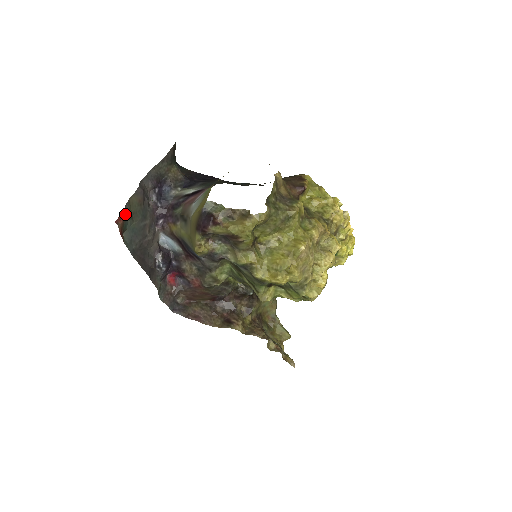
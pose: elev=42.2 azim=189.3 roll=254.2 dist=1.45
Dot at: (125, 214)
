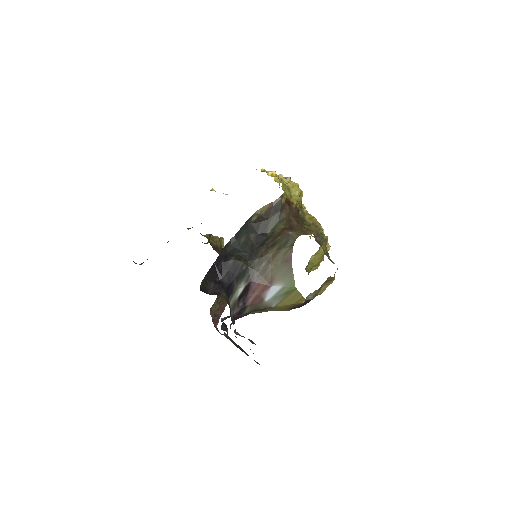
Dot at: occluded
